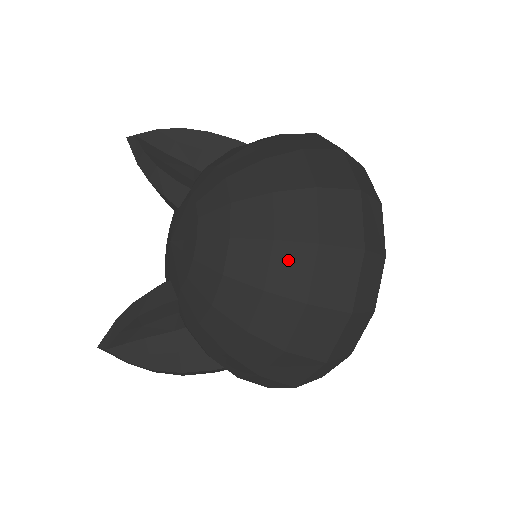
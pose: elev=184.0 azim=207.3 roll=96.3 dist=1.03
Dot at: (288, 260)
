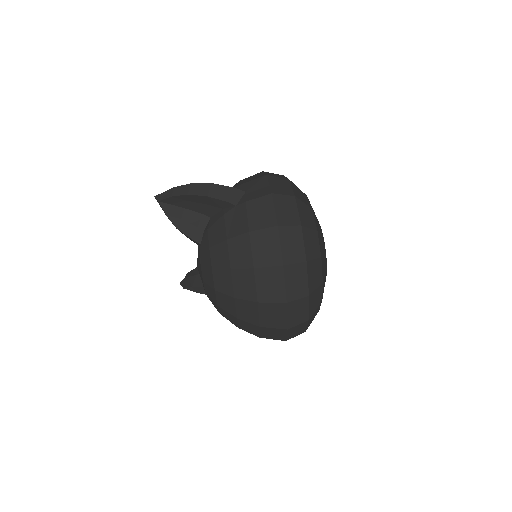
Dot at: (246, 325)
